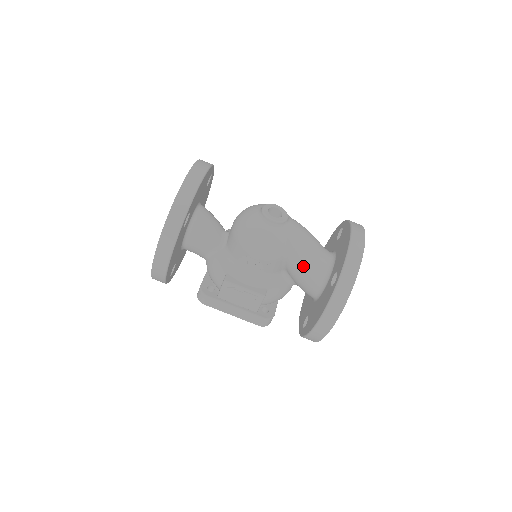
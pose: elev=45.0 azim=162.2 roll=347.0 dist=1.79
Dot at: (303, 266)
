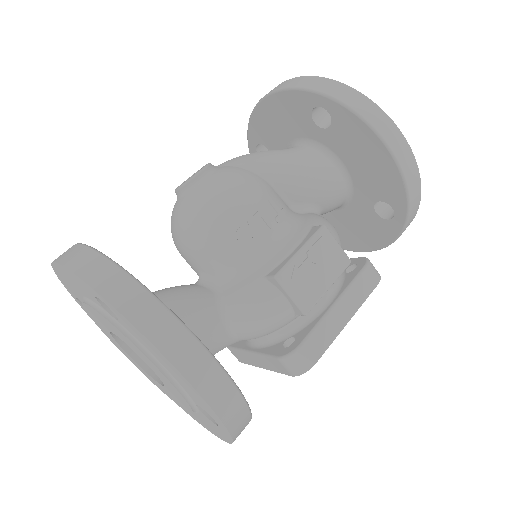
Dot at: (290, 166)
